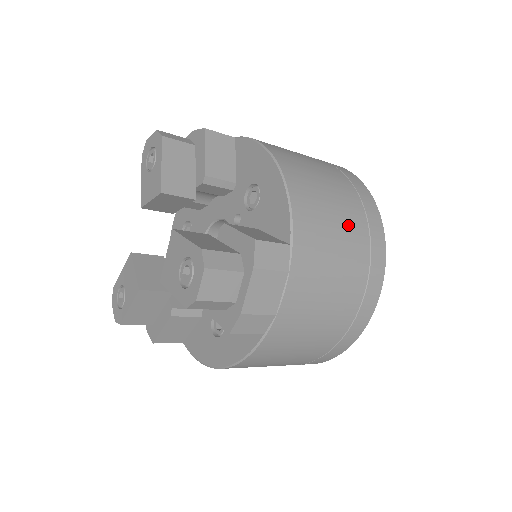
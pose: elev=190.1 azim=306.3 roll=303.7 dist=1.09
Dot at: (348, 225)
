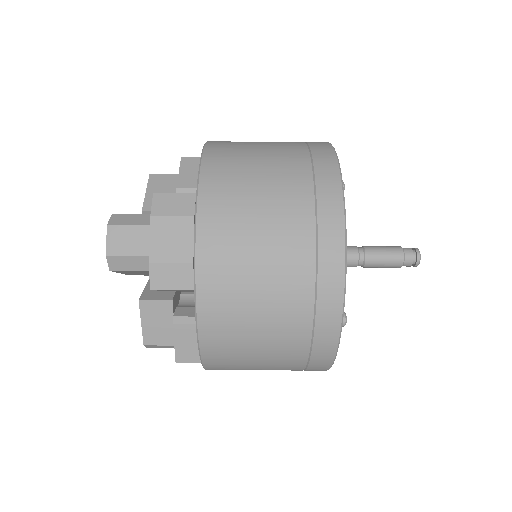
Dot at: (279, 169)
